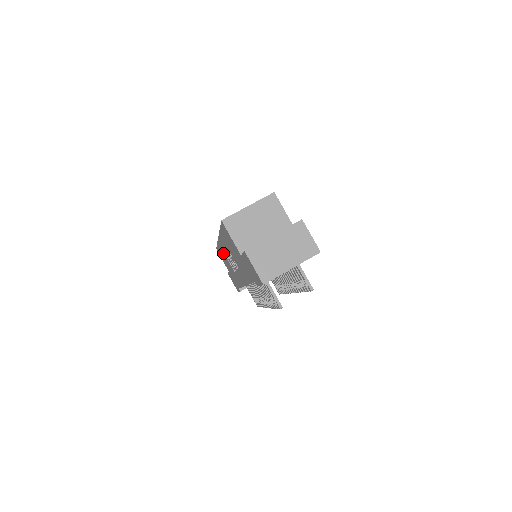
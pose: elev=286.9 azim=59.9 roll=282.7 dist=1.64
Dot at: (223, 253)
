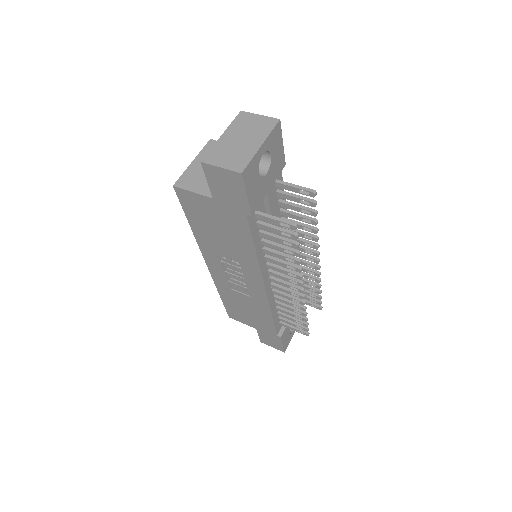
Dot at: (228, 293)
